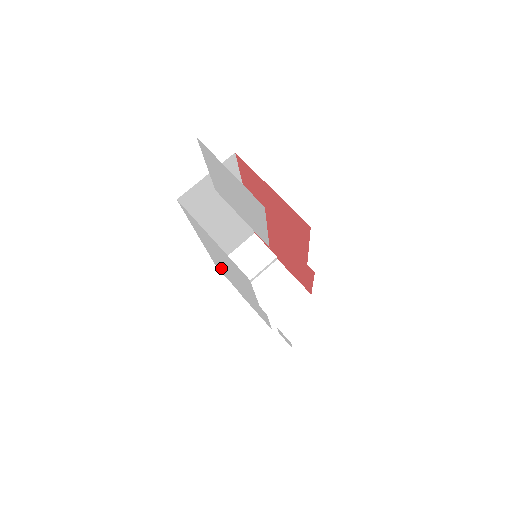
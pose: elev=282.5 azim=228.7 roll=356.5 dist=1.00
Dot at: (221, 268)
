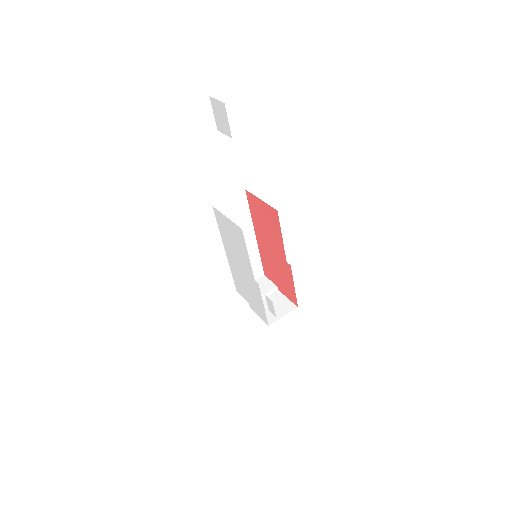
Dot at: (238, 280)
